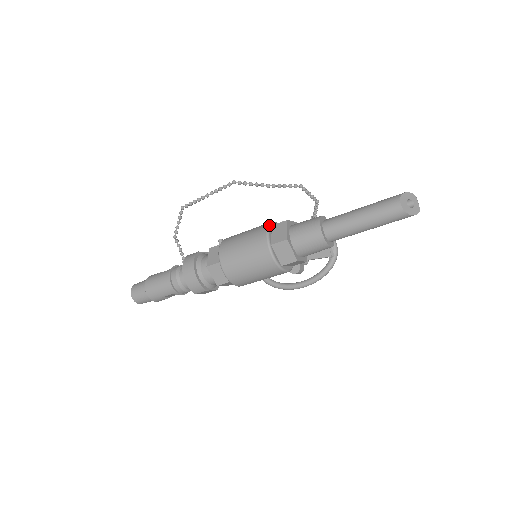
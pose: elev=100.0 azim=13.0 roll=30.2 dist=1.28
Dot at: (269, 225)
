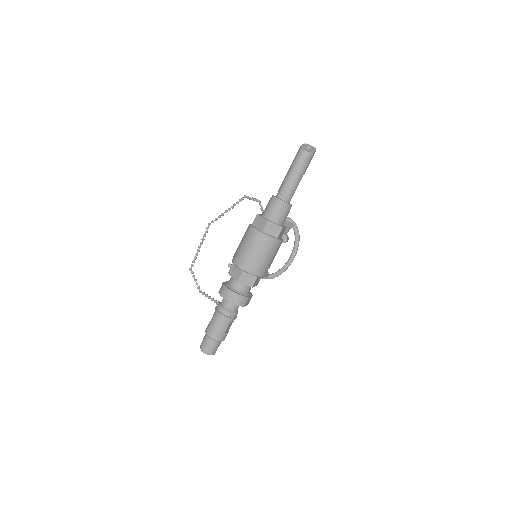
Dot at: (250, 225)
